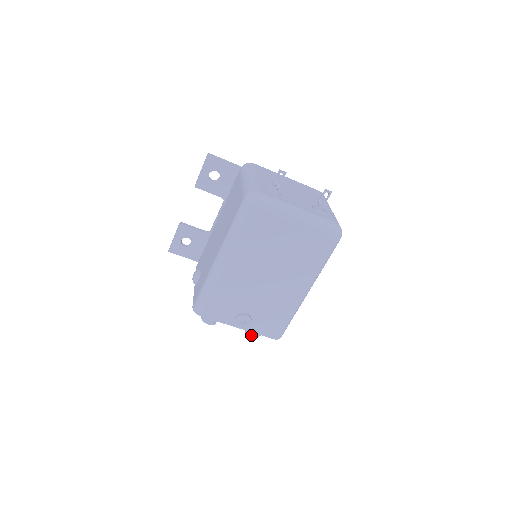
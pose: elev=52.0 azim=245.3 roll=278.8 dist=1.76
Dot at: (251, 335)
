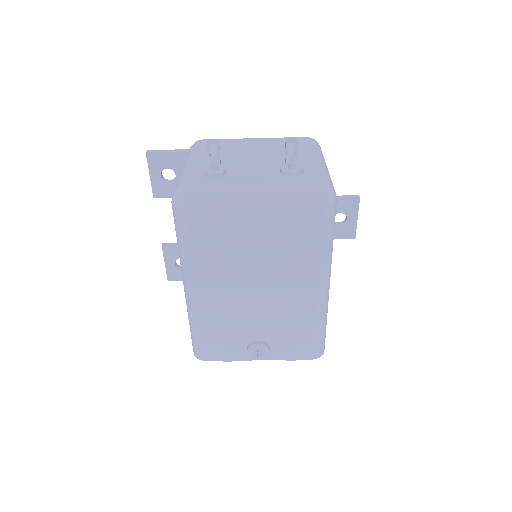
Dot at: occluded
